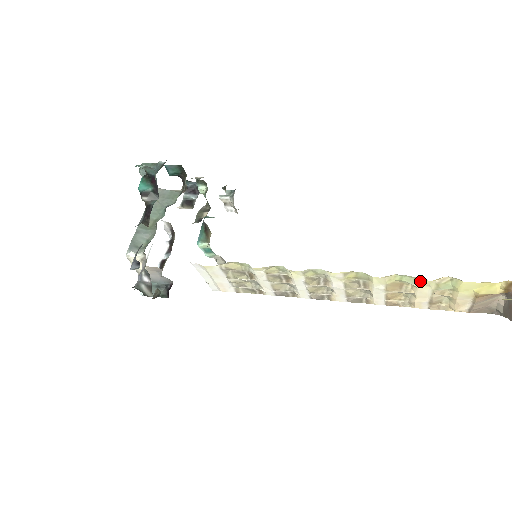
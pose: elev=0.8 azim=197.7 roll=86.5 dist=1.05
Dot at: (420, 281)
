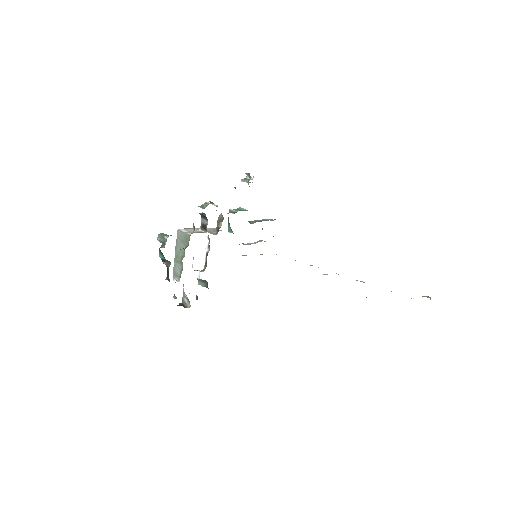
Dot at: occluded
